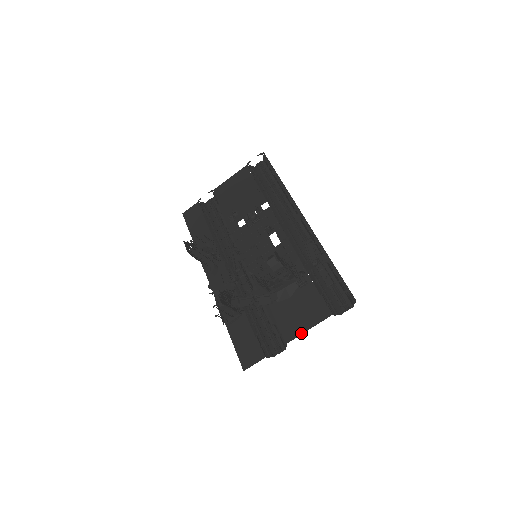
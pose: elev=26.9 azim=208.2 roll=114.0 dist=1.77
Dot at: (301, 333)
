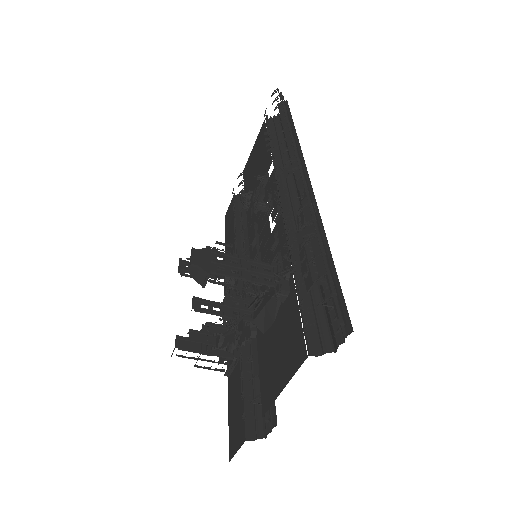
Dot at: (275, 396)
